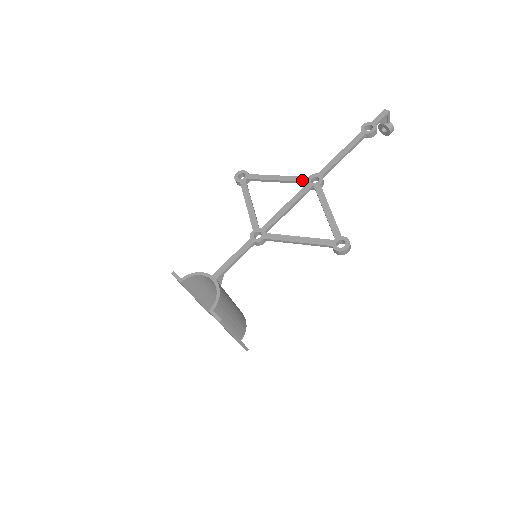
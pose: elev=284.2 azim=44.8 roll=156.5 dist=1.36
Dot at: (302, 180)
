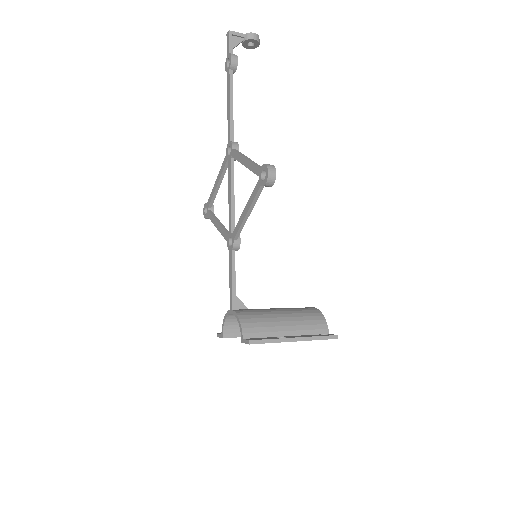
Dot at: (225, 163)
